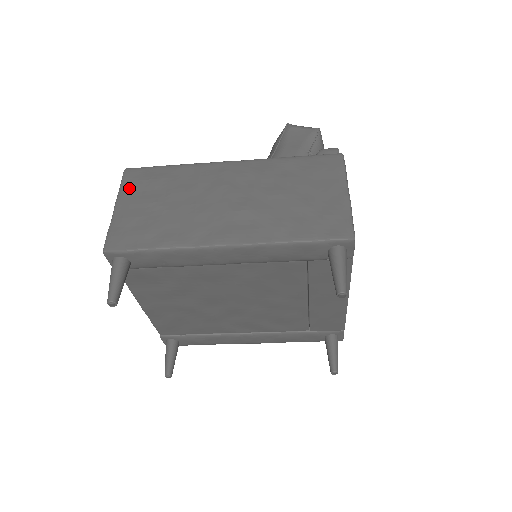
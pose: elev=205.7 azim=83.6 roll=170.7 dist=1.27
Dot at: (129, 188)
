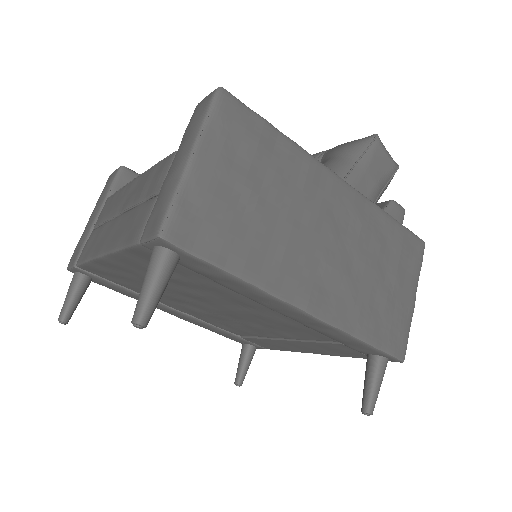
Dot at: (220, 133)
